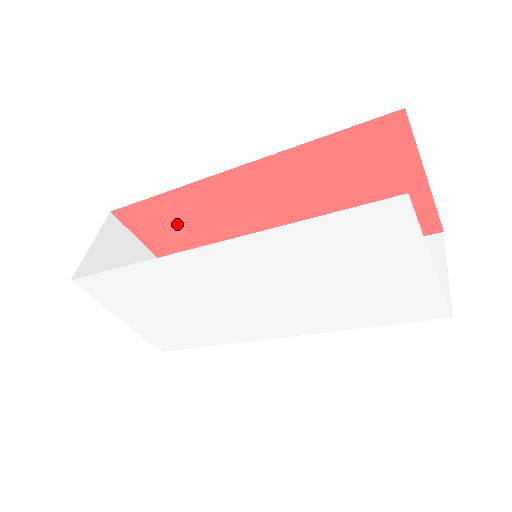
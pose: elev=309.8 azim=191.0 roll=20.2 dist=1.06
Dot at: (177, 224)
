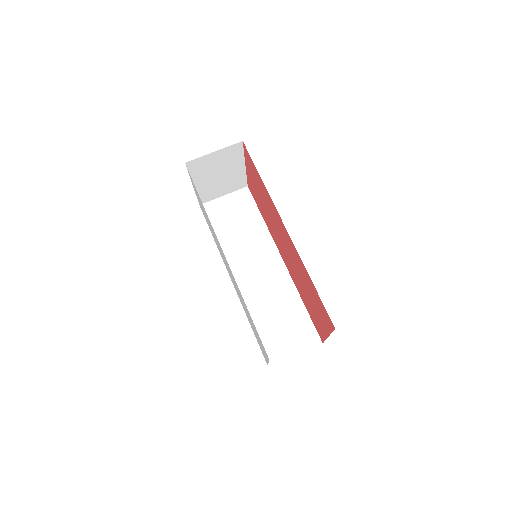
Dot at: (260, 187)
